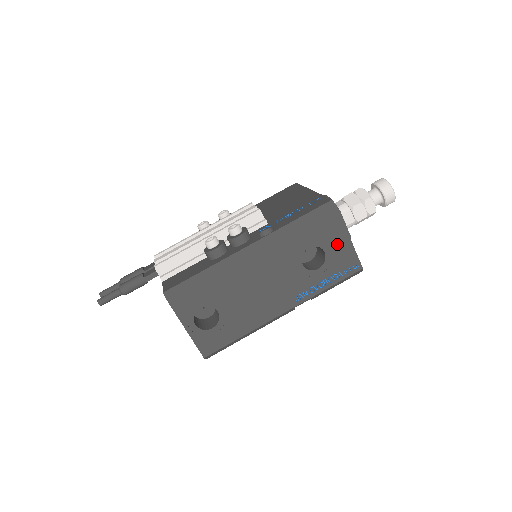
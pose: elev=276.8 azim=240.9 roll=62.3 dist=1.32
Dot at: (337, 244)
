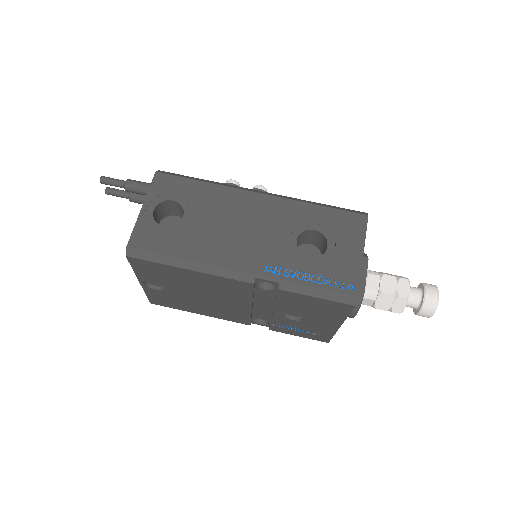
Dot at: (346, 249)
